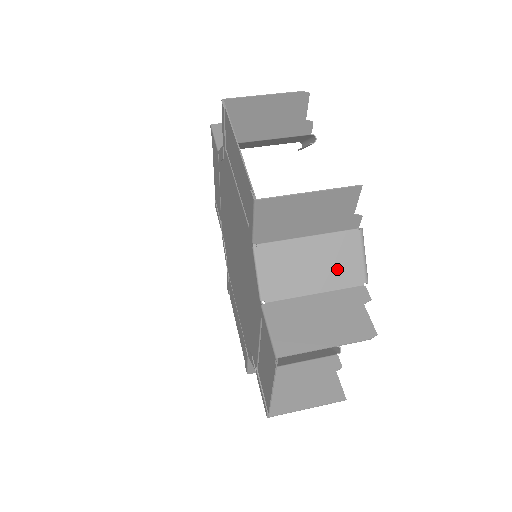
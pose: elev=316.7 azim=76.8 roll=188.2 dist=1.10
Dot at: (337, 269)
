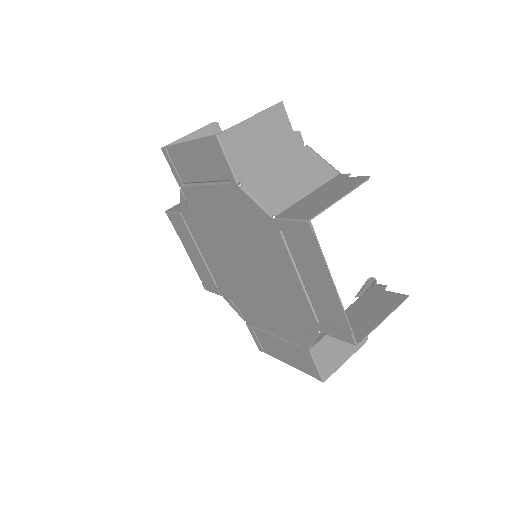
Dot at: occluded
